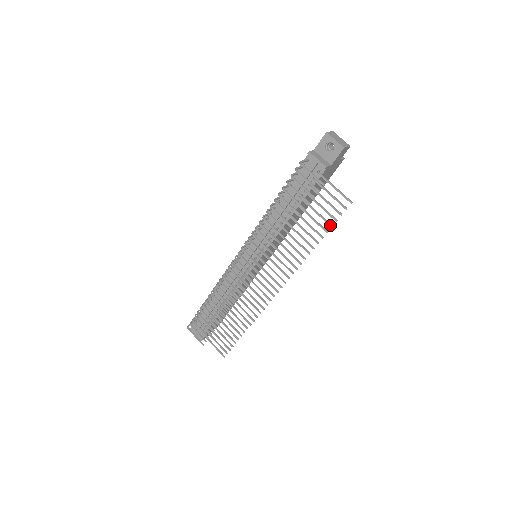
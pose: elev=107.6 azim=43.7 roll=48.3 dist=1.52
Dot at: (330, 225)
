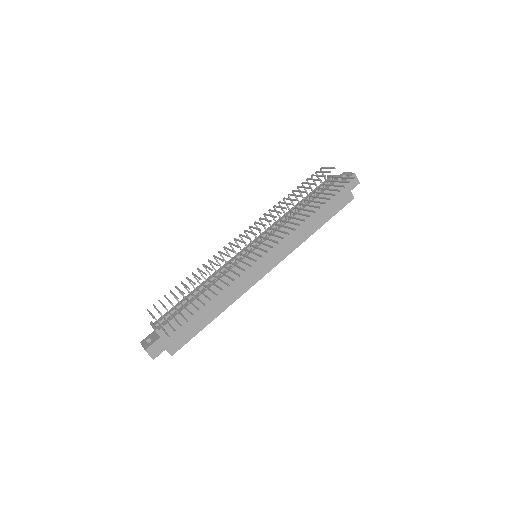
Dot at: (334, 194)
